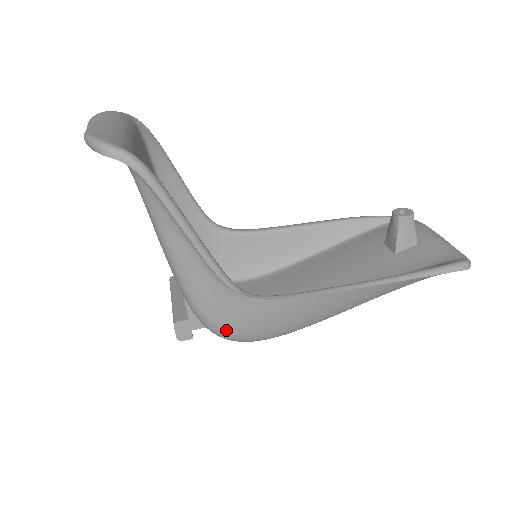
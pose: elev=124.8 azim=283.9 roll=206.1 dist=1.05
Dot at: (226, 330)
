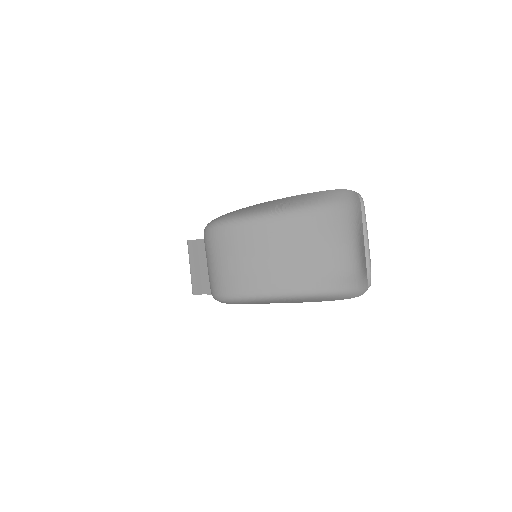
Dot at: occluded
